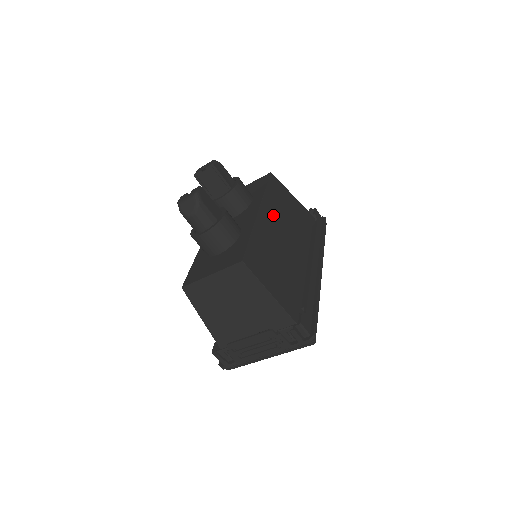
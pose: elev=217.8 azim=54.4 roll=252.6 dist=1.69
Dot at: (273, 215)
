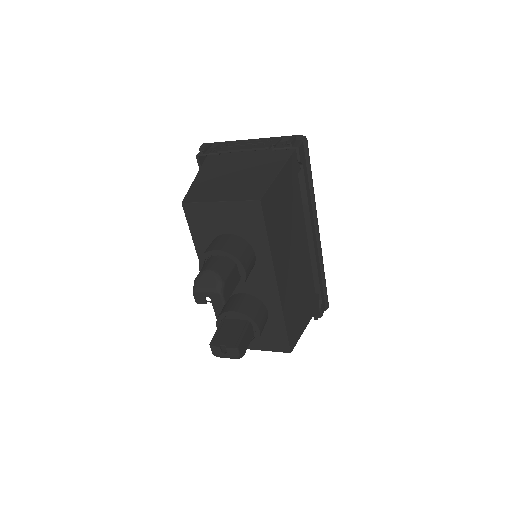
Dot at: (282, 258)
